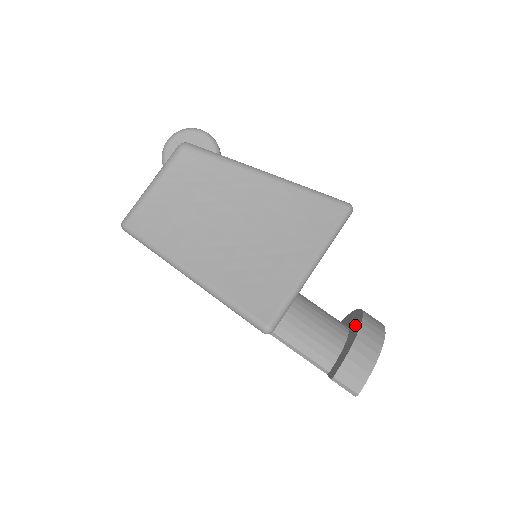
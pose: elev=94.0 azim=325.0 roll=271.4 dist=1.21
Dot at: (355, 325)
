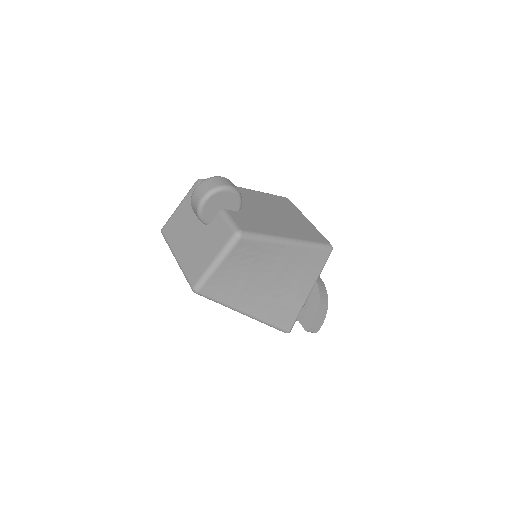
Dot at: (313, 292)
